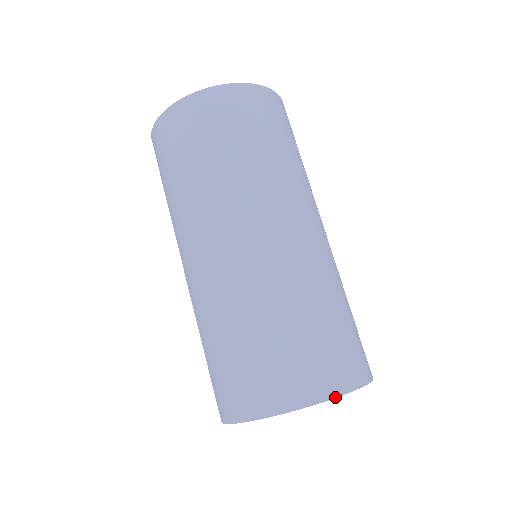
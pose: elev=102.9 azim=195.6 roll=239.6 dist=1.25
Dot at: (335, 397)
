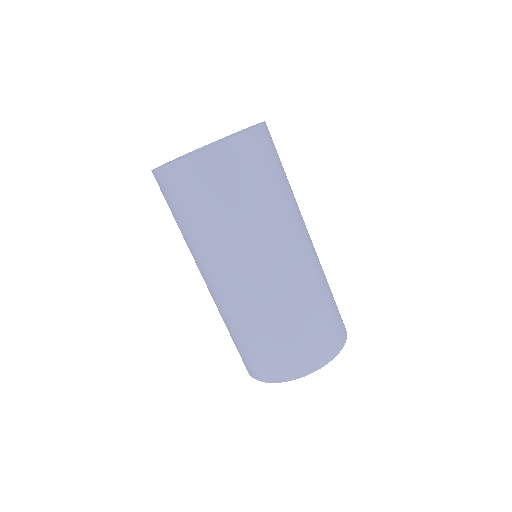
Dot at: occluded
